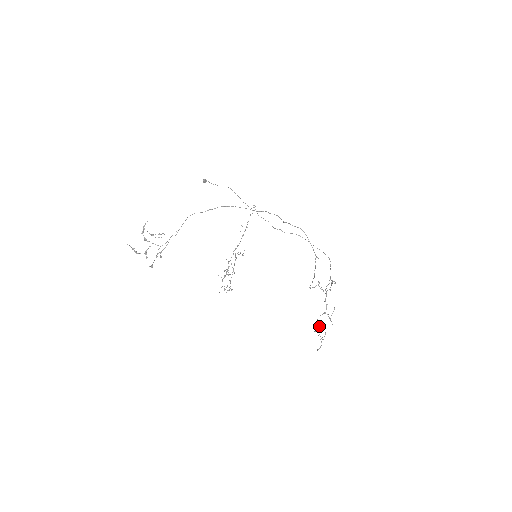
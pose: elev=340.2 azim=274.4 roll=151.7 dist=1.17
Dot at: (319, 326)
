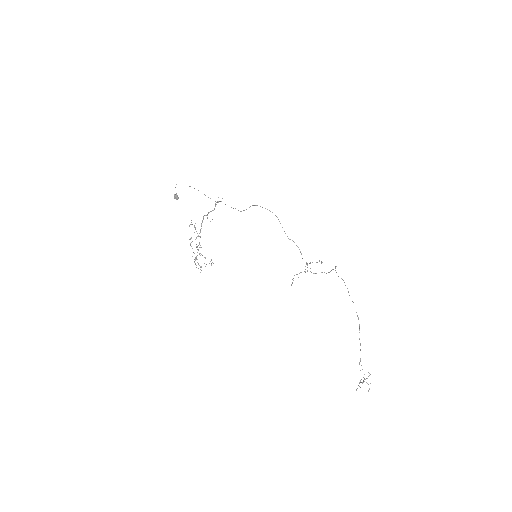
Dot at: occluded
